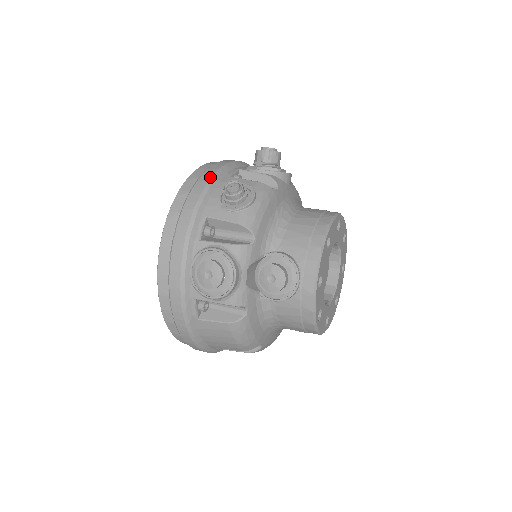
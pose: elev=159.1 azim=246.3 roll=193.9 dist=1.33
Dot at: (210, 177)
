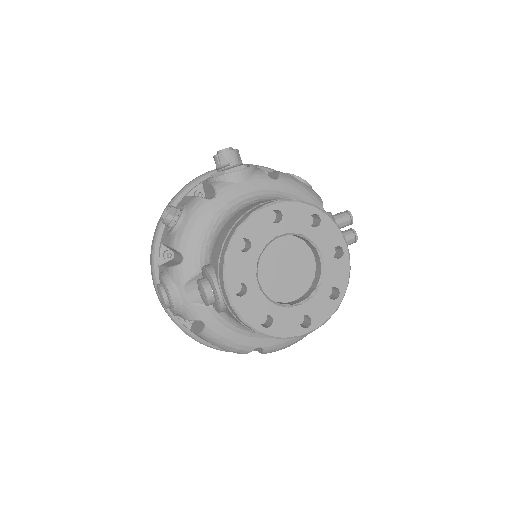
Dot at: (169, 203)
